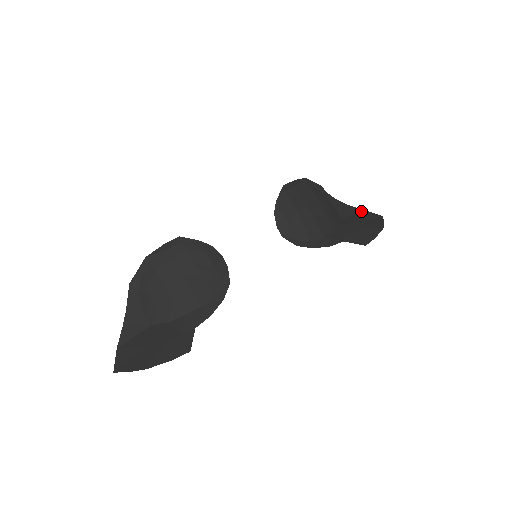
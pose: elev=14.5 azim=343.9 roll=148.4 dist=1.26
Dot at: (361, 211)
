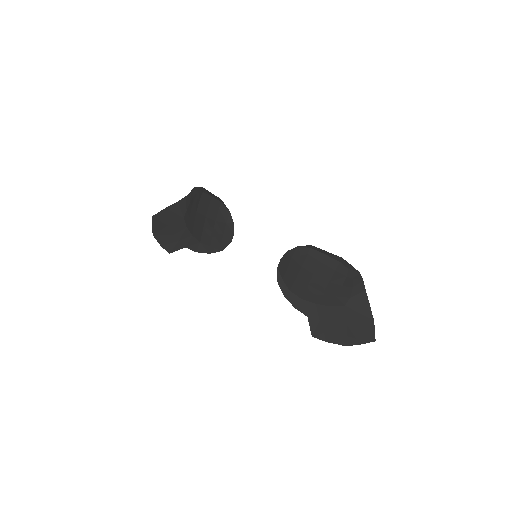
Dot at: (370, 319)
